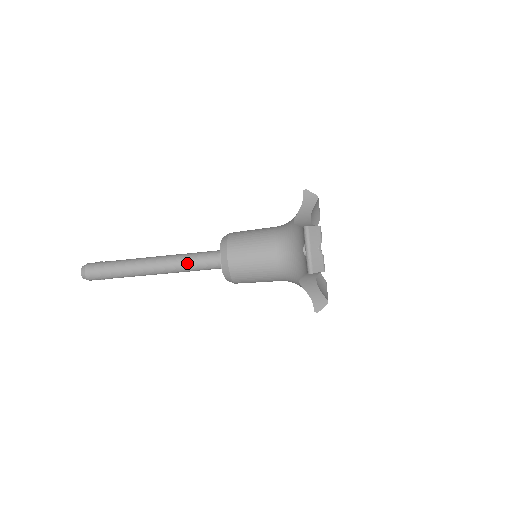
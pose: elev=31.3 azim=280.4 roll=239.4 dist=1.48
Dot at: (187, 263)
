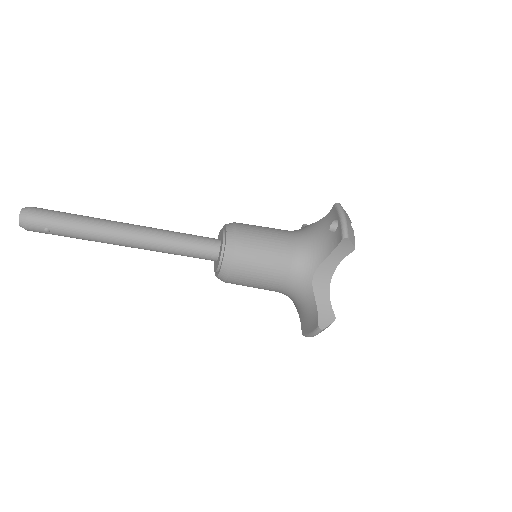
Dot at: (177, 236)
